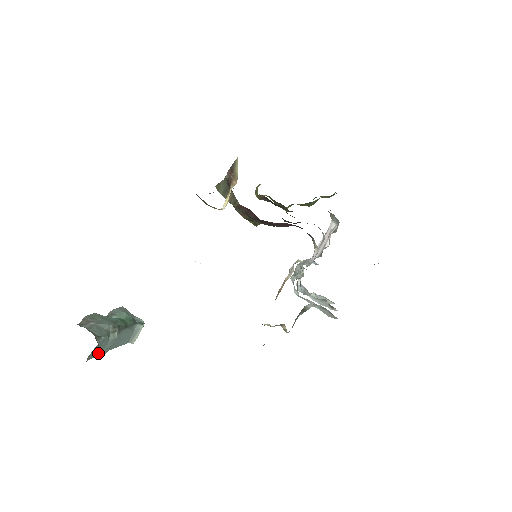
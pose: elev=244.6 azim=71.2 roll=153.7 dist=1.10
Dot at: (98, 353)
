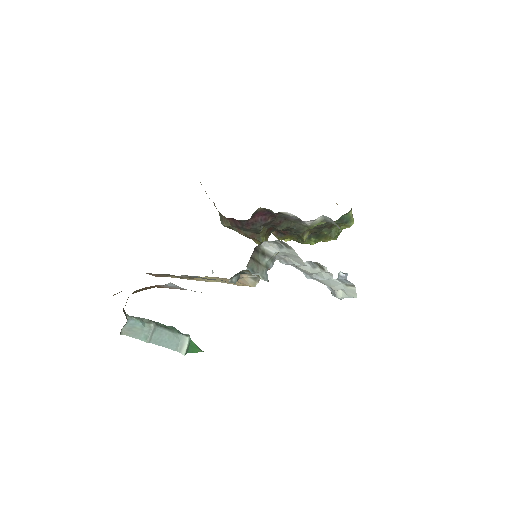
Dot at: (136, 335)
